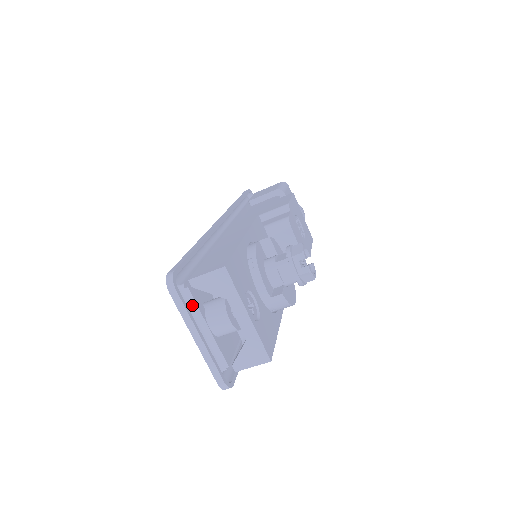
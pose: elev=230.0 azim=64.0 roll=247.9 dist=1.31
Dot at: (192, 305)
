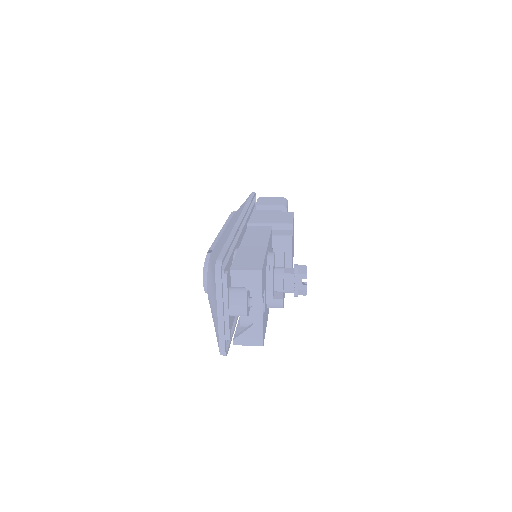
Dot at: (224, 288)
